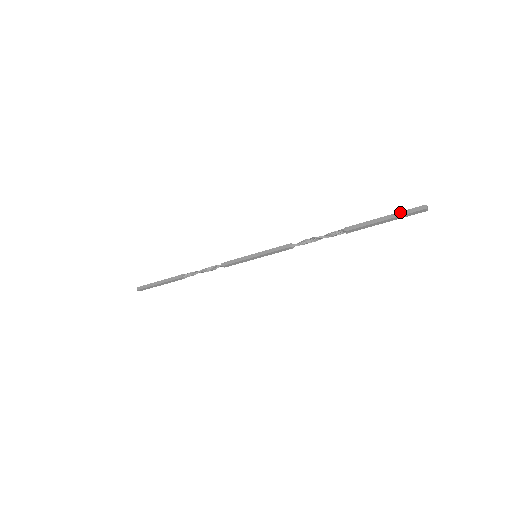
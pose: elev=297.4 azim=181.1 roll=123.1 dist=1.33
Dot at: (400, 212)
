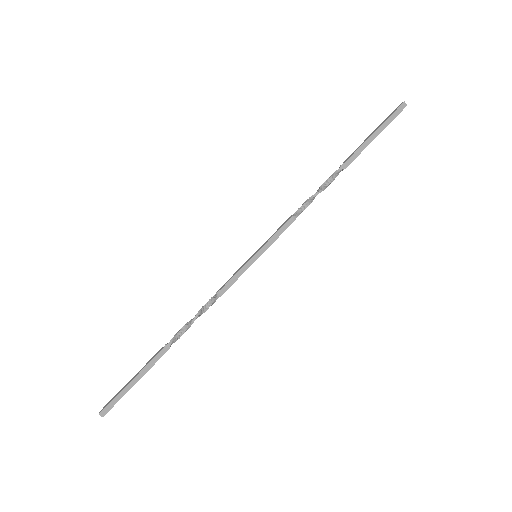
Dot at: (386, 121)
